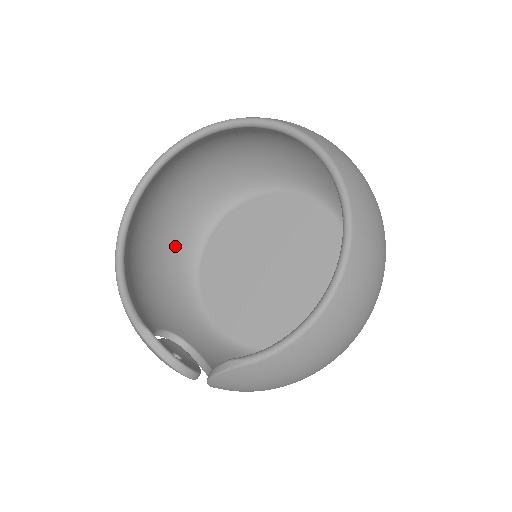
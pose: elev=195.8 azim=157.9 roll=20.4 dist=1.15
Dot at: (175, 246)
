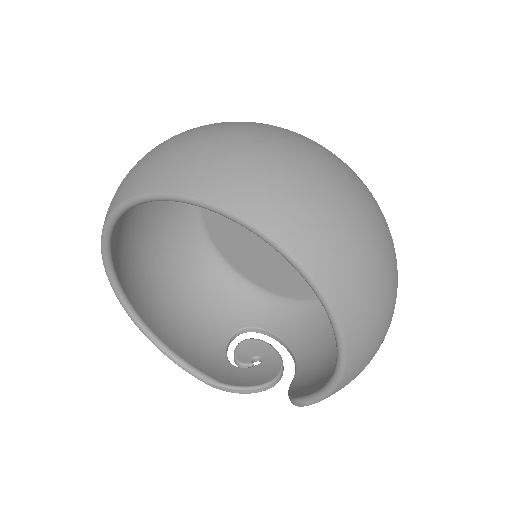
Dot at: (184, 254)
